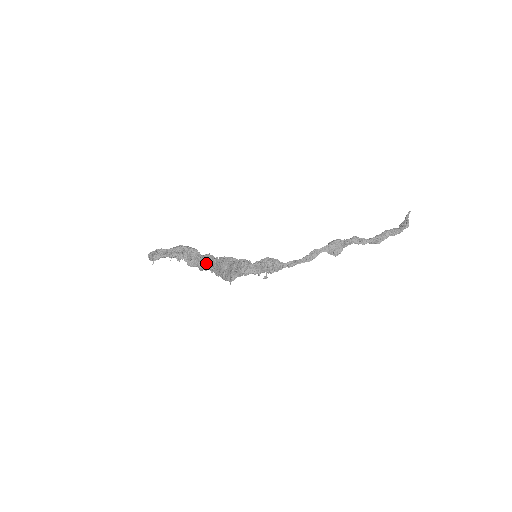
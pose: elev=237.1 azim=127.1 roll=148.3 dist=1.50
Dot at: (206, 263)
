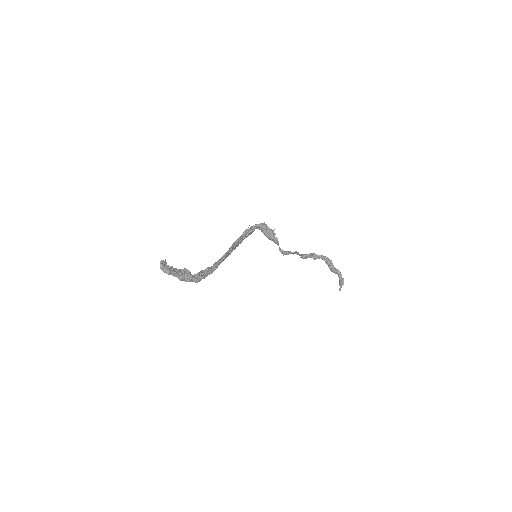
Dot at: occluded
